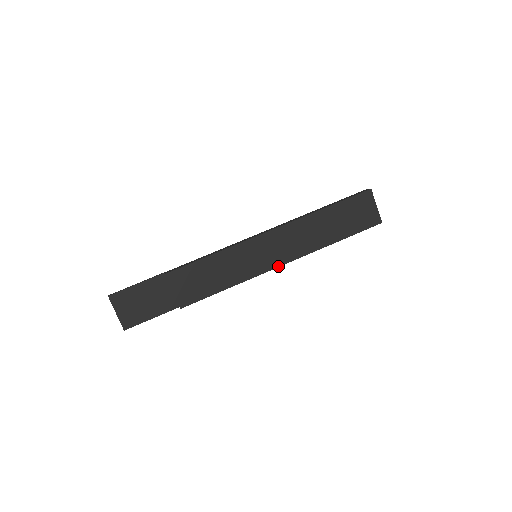
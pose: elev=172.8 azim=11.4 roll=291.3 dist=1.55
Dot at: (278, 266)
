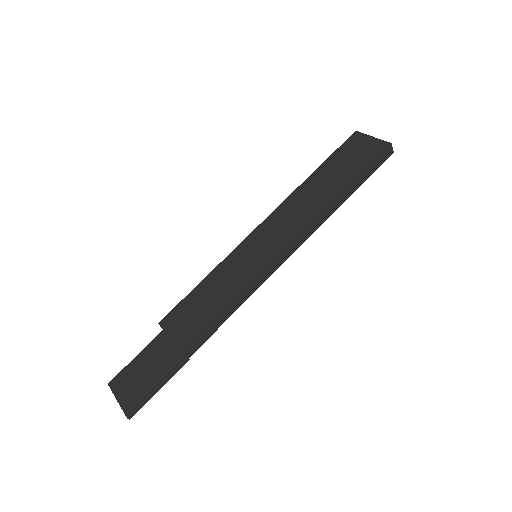
Dot at: (284, 249)
